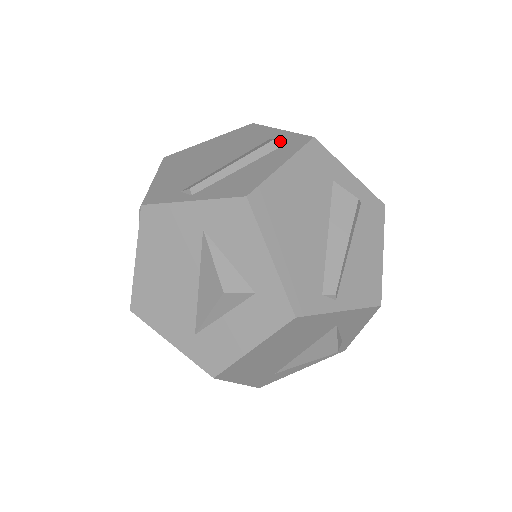
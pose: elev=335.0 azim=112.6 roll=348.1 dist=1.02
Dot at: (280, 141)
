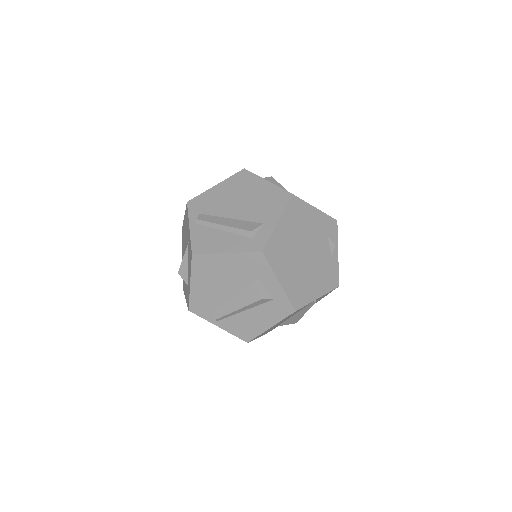
Dot at: (258, 233)
